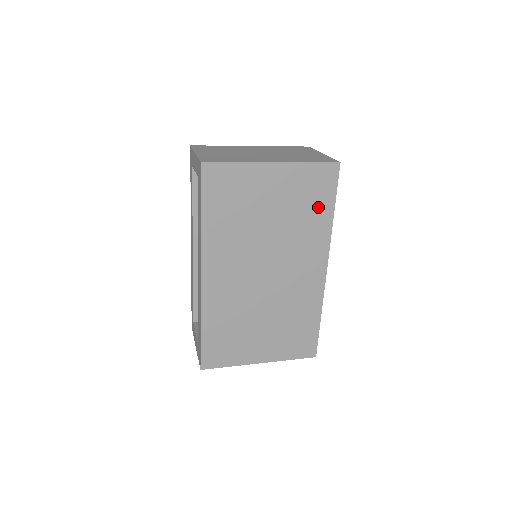
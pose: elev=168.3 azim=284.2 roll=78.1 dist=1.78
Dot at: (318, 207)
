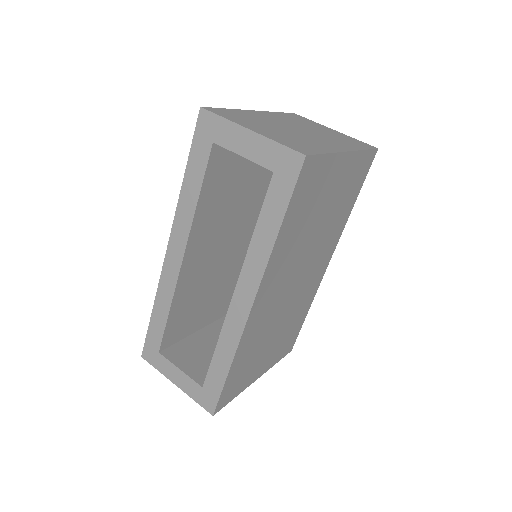
Dot at: (350, 198)
